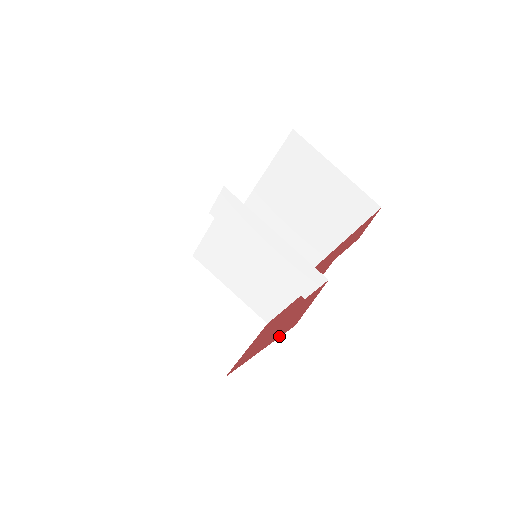
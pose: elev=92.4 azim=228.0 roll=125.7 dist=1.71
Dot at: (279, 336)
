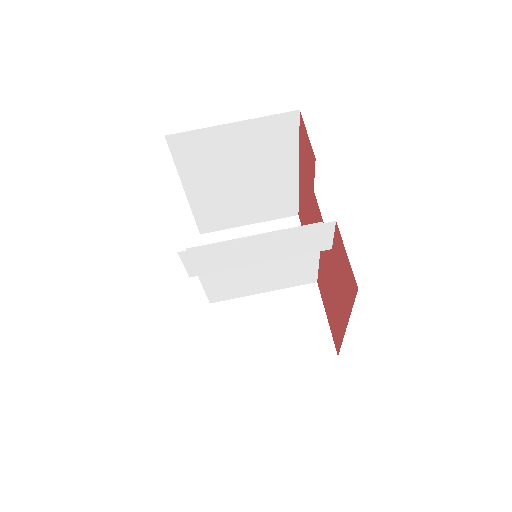
Dot at: (352, 304)
